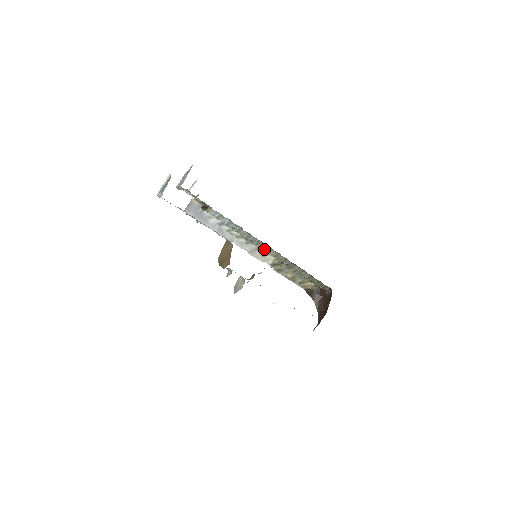
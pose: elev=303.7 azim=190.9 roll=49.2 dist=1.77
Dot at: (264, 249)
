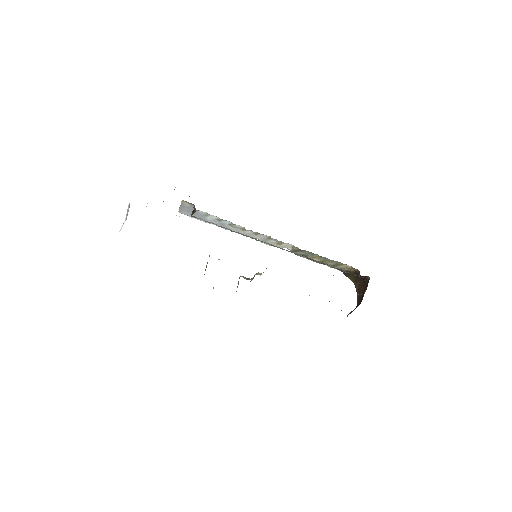
Dot at: (269, 244)
